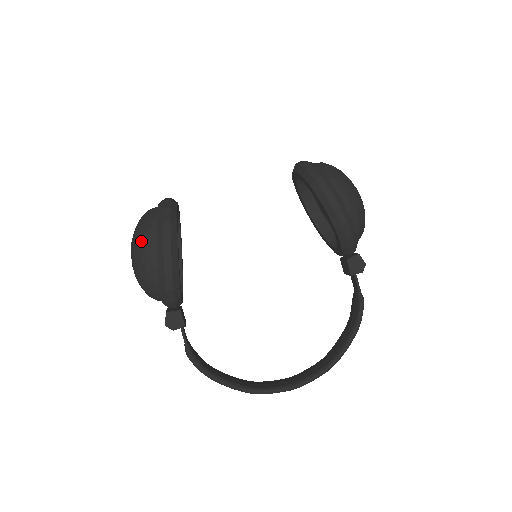
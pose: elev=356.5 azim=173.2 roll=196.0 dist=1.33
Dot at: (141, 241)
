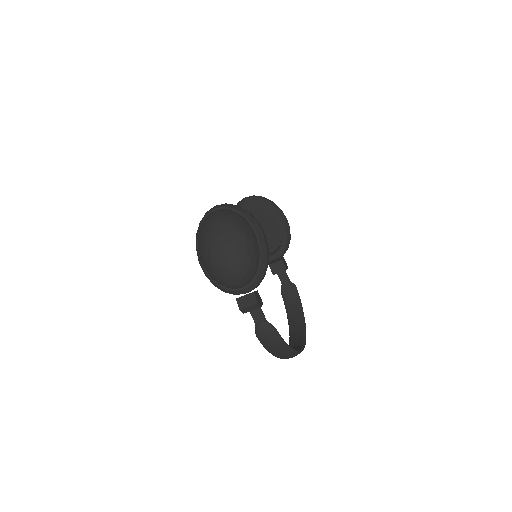
Dot at: (241, 227)
